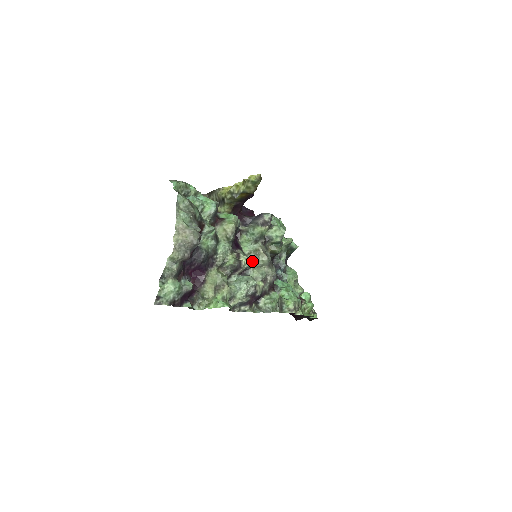
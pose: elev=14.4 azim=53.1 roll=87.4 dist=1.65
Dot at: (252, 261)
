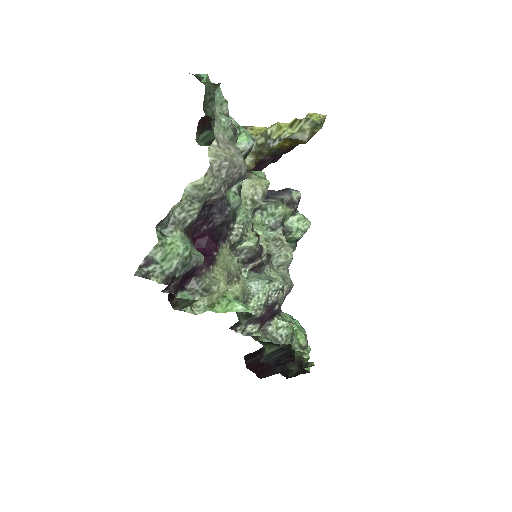
Dot at: (269, 254)
